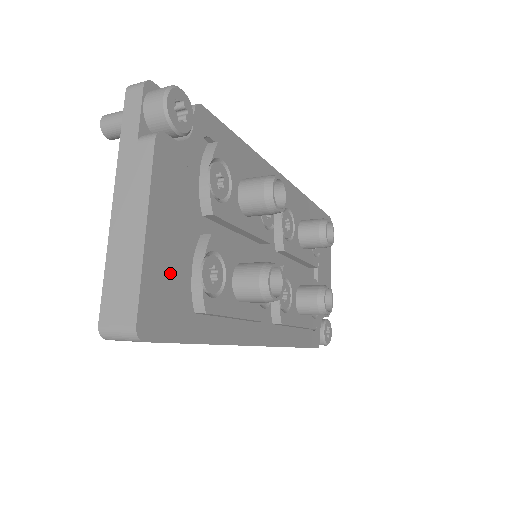
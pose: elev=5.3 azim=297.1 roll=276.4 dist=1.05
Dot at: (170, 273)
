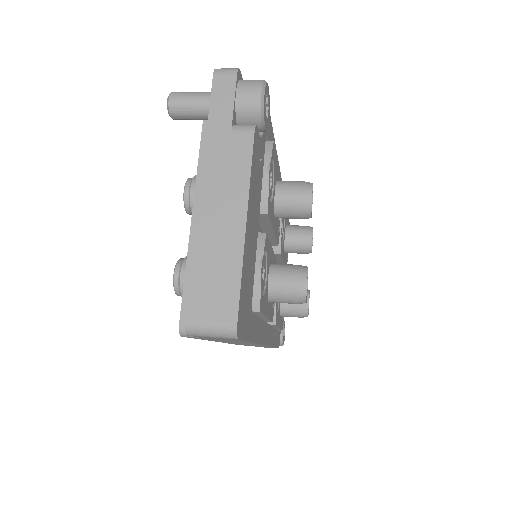
Dot at: (249, 270)
